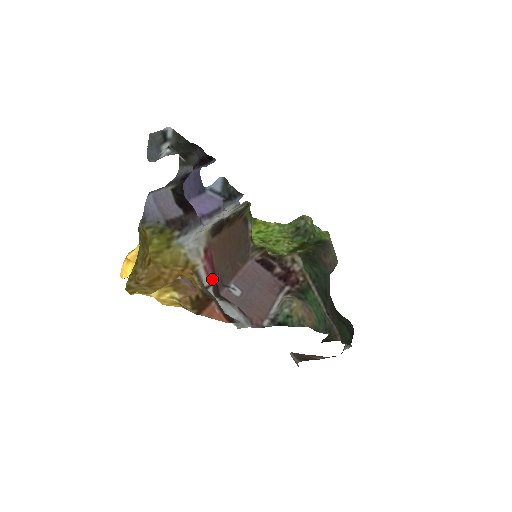
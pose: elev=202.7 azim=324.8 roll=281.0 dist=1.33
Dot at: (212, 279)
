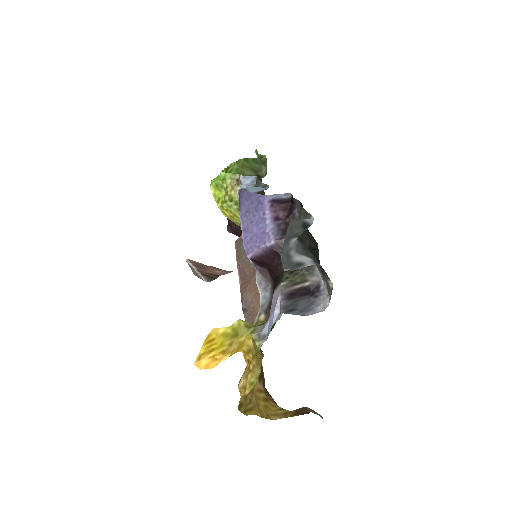
Dot at: occluded
